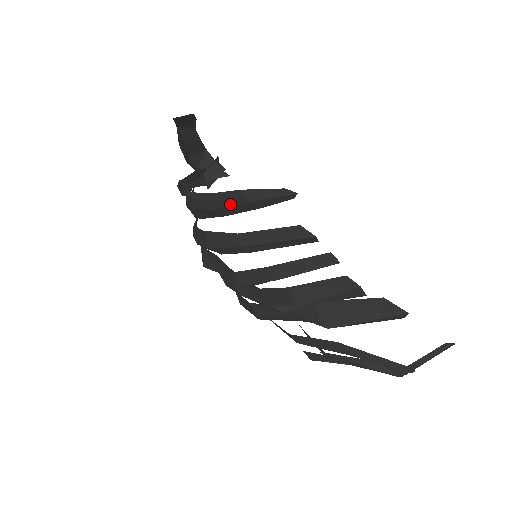
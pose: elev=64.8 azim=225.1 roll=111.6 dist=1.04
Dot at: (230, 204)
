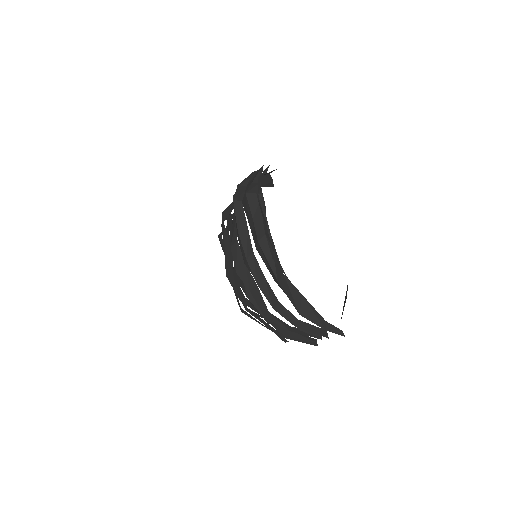
Dot at: (314, 321)
